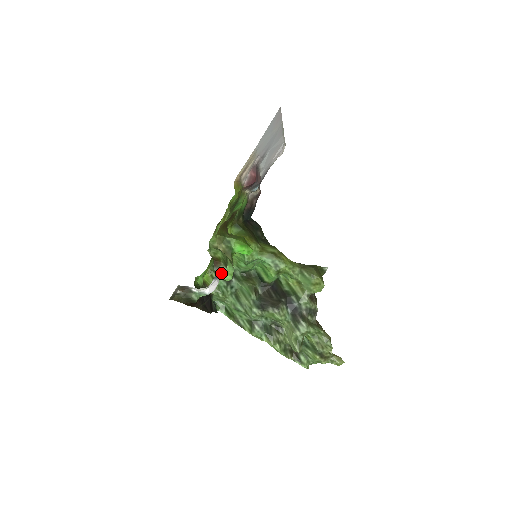
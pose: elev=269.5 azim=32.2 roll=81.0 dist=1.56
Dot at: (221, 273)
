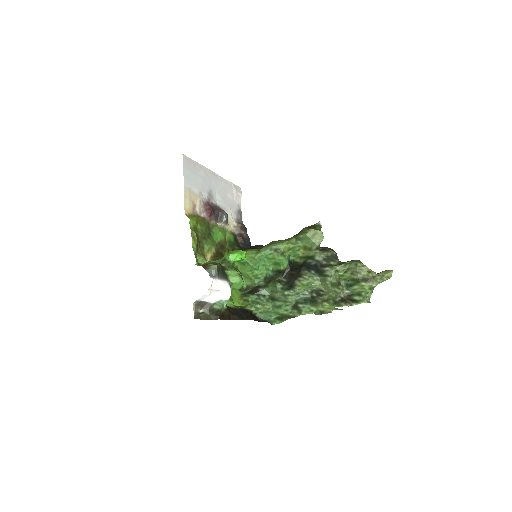
Dot at: (214, 270)
